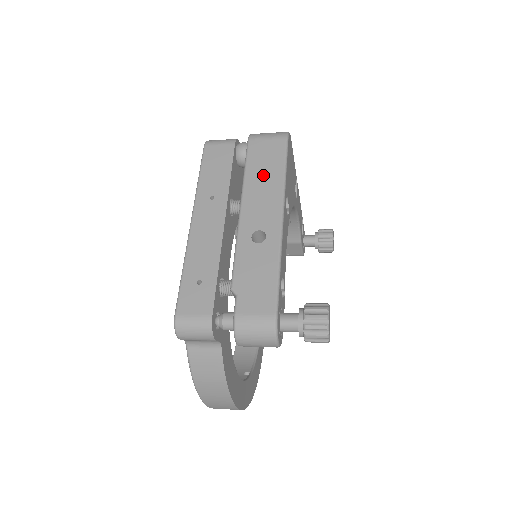
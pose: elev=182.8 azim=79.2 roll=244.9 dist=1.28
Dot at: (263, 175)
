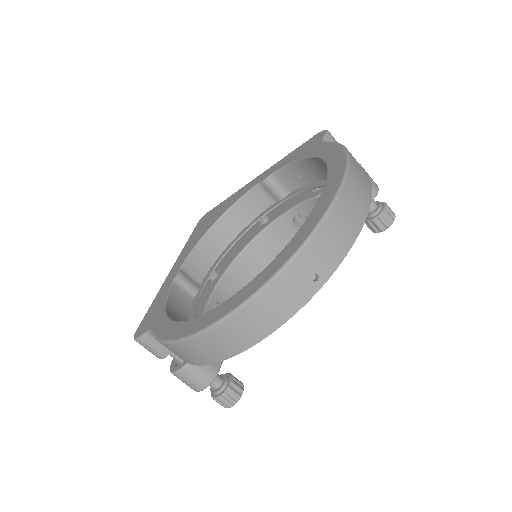
Dot at: occluded
